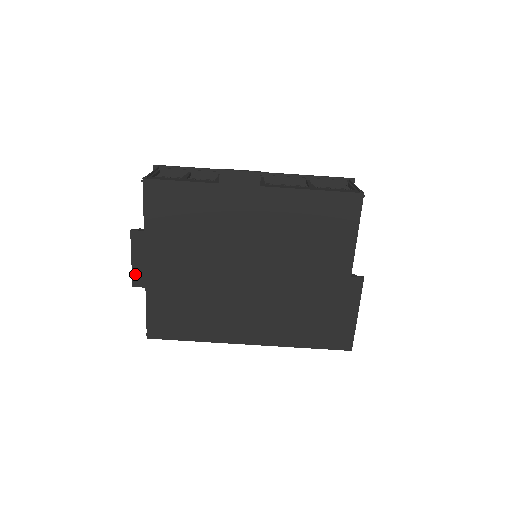
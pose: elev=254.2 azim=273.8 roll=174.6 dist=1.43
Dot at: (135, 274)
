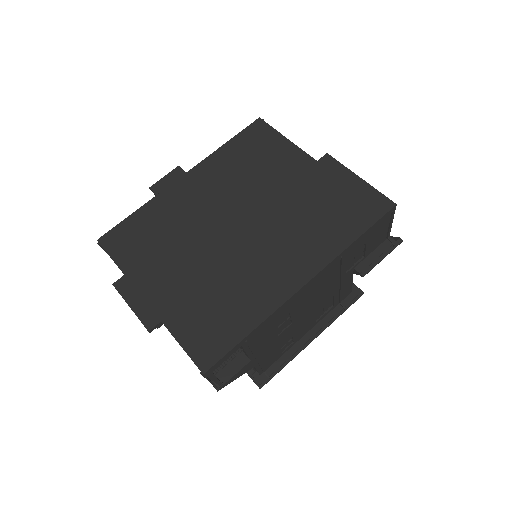
Dot at: (142, 318)
